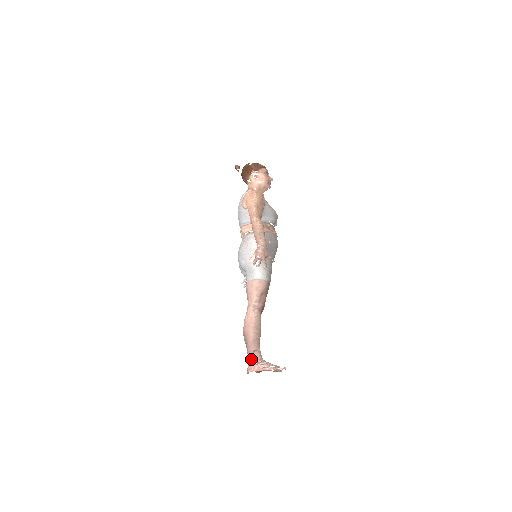
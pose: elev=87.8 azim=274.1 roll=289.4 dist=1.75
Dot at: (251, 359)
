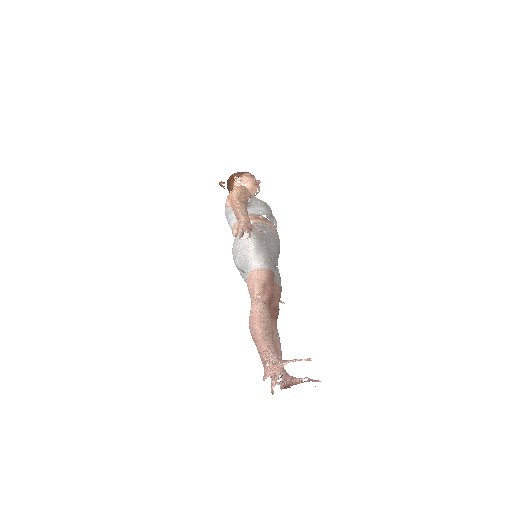
Dot at: (264, 363)
